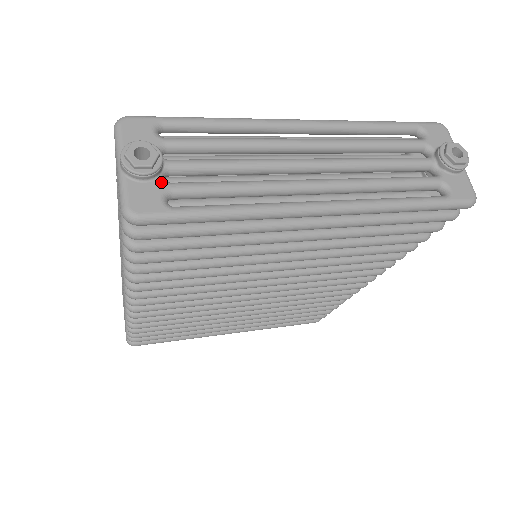
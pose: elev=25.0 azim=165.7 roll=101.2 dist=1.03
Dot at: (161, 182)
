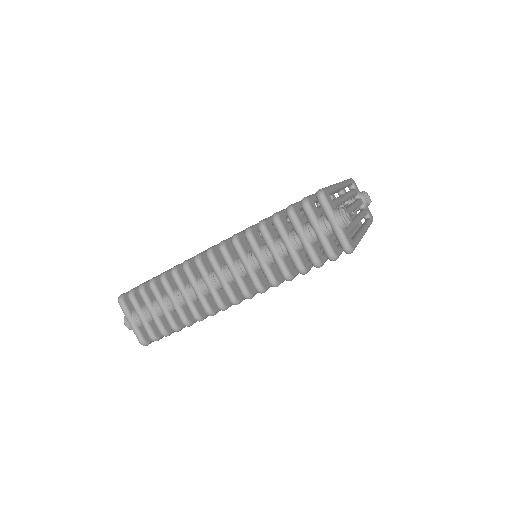
Dot at: (347, 229)
